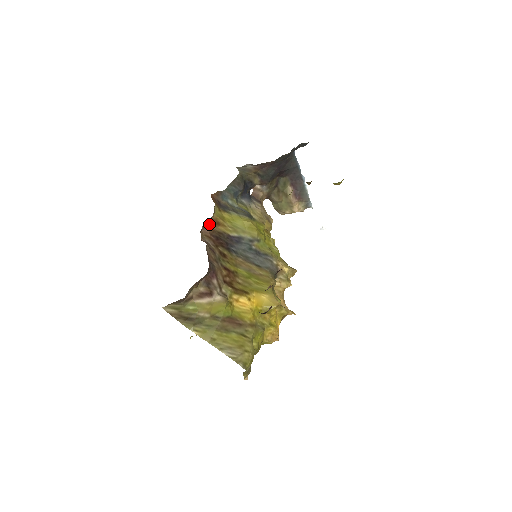
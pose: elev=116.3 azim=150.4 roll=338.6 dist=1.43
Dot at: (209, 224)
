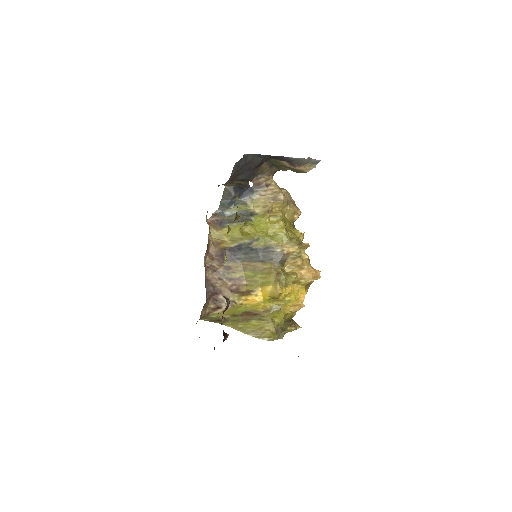
Dot at: (210, 249)
